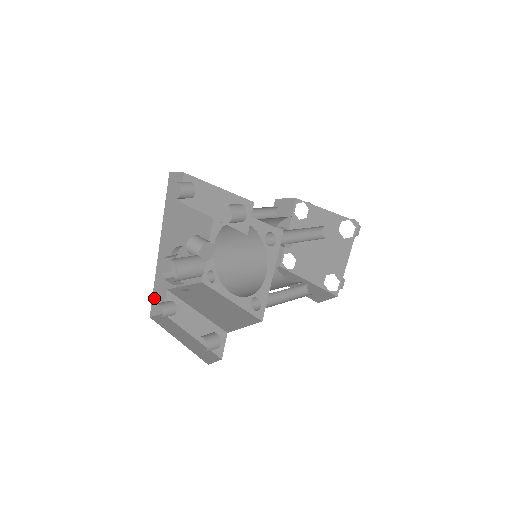
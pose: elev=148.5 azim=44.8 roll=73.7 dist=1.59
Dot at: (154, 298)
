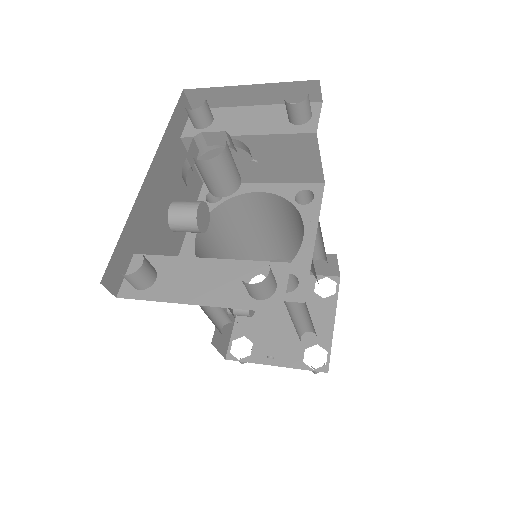
Dot at: (116, 251)
